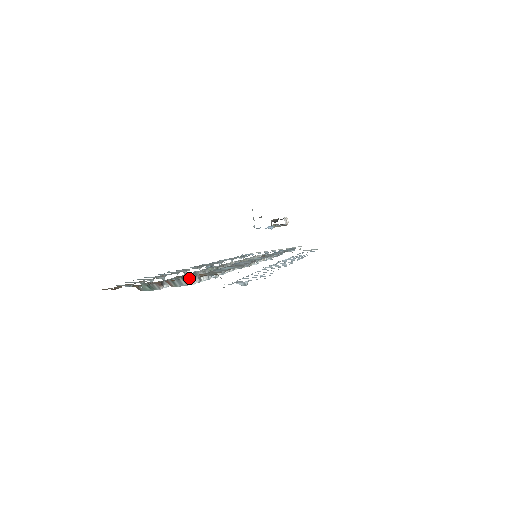
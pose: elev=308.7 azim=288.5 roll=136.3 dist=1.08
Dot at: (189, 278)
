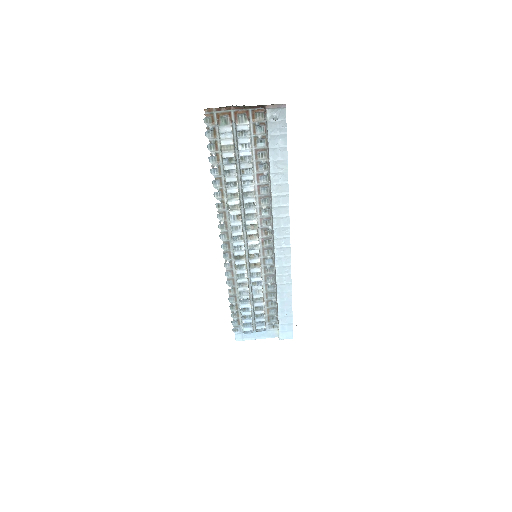
Dot at: (248, 117)
